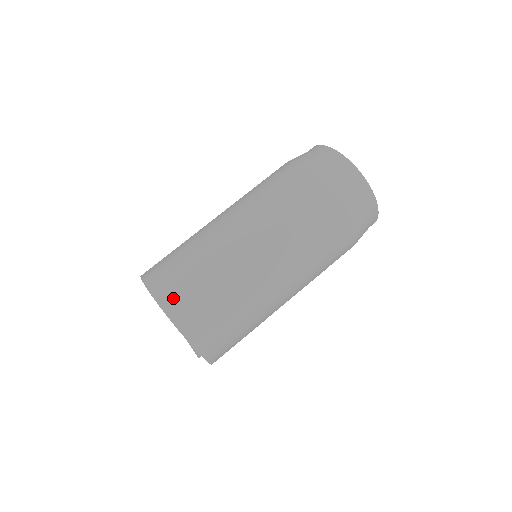
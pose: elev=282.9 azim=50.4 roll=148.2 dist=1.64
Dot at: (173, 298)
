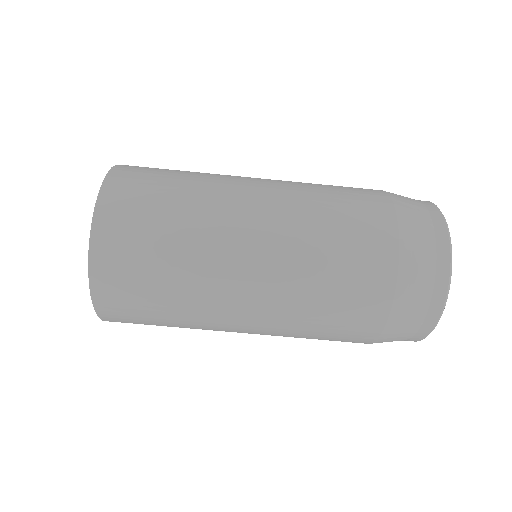
Dot at: (111, 288)
